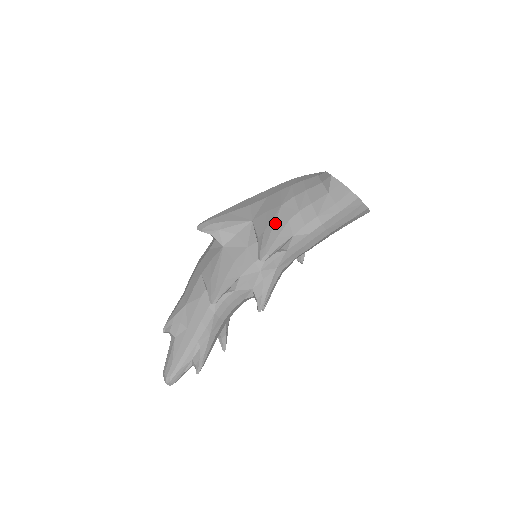
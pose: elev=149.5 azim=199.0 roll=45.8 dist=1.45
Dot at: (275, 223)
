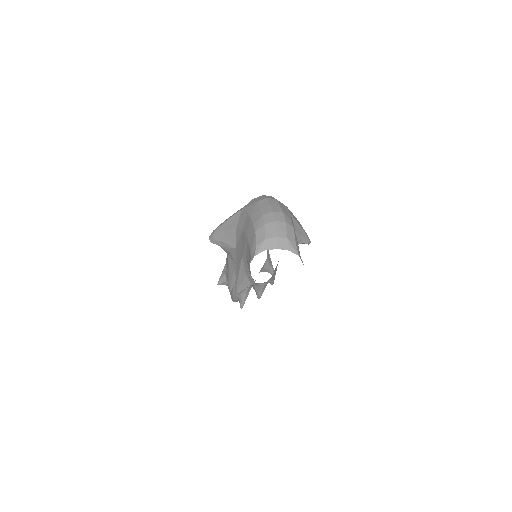
Dot at: (239, 271)
